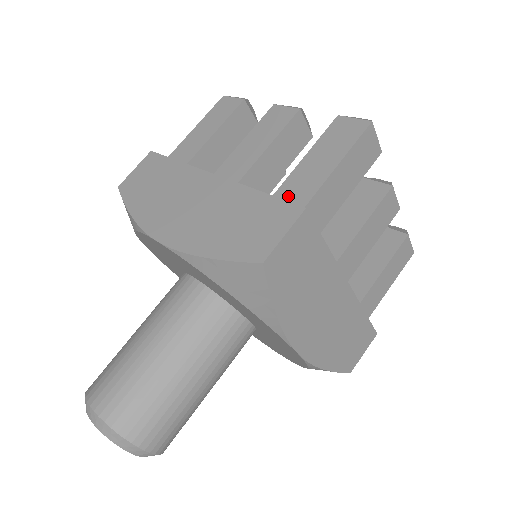
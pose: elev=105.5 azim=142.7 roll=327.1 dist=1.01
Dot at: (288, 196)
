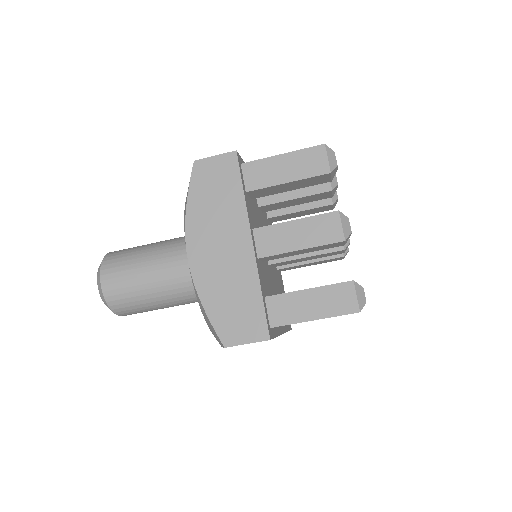
Dot at: (276, 308)
